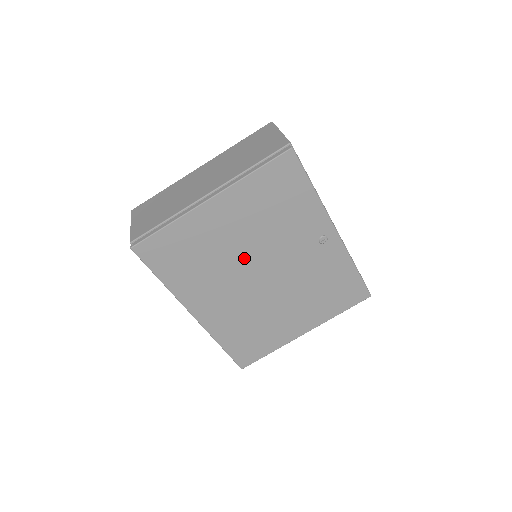
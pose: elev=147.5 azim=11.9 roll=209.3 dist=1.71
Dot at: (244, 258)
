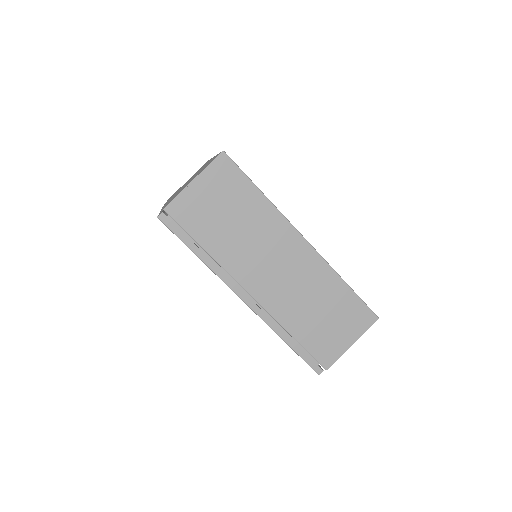
Dot at: occluded
